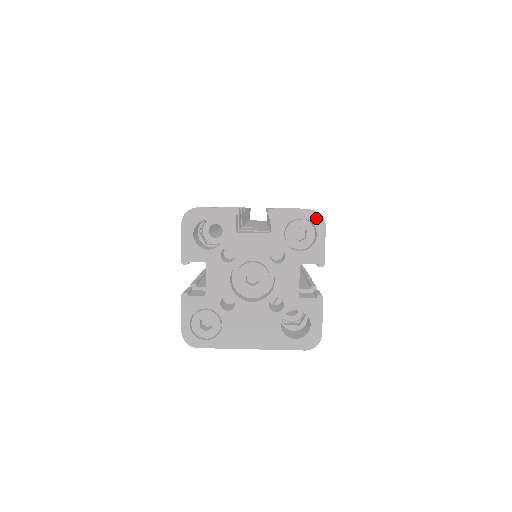
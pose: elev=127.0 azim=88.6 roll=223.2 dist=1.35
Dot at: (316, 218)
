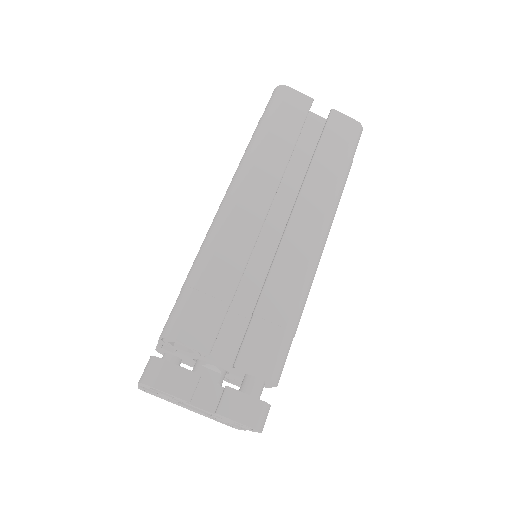
Dot at: (255, 430)
